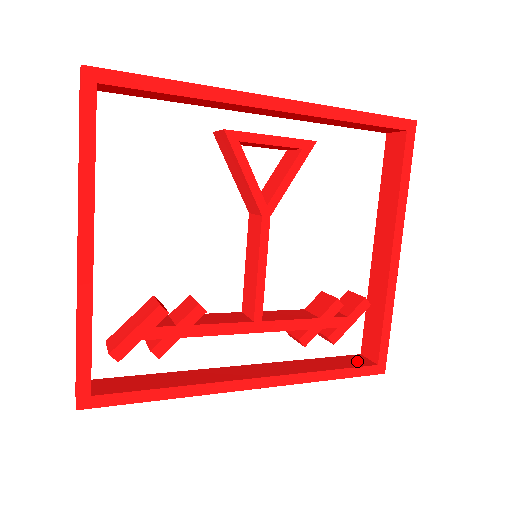
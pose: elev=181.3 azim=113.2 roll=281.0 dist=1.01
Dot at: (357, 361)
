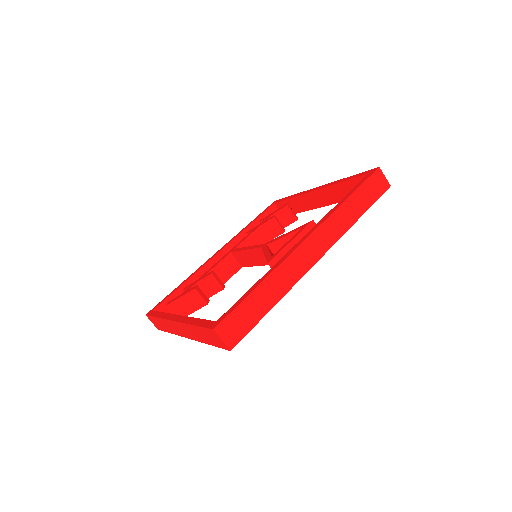
Dot at: occluded
